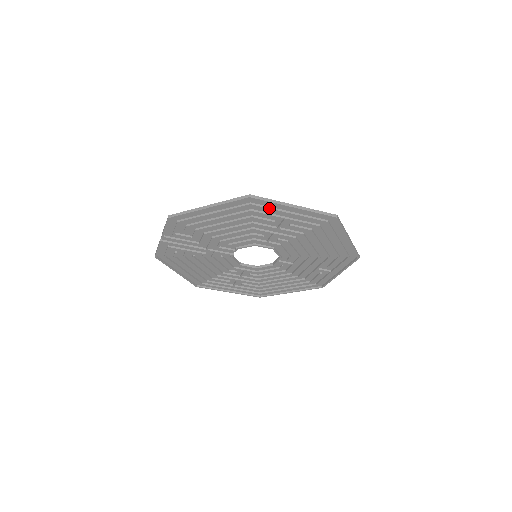
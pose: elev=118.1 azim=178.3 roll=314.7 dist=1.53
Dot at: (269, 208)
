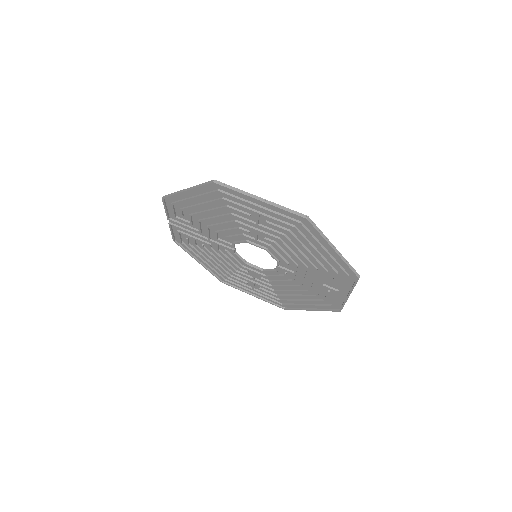
Dot at: (236, 198)
